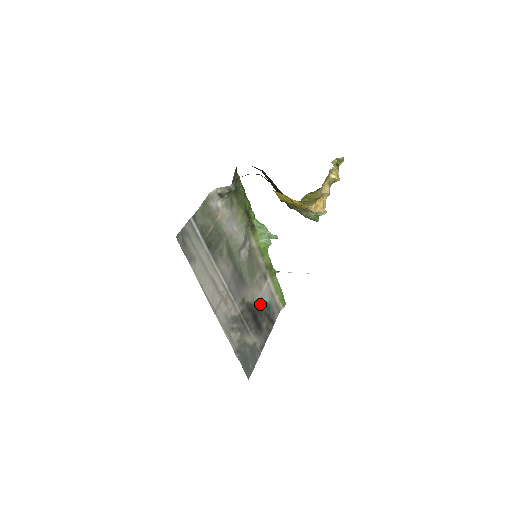
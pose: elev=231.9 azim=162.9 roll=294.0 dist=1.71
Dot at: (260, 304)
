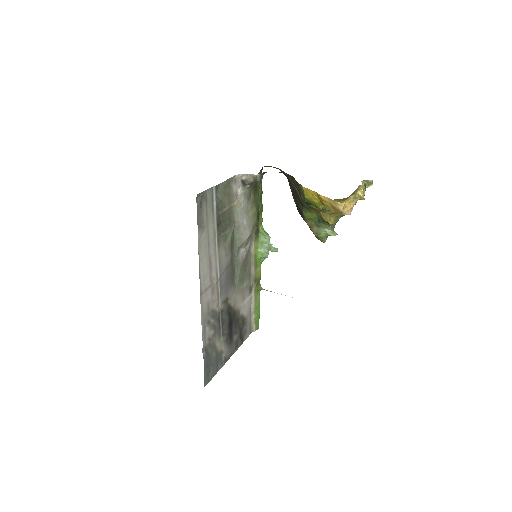
Dot at: (238, 314)
